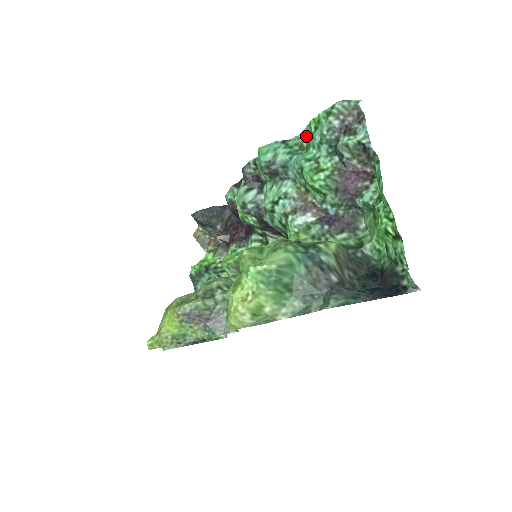
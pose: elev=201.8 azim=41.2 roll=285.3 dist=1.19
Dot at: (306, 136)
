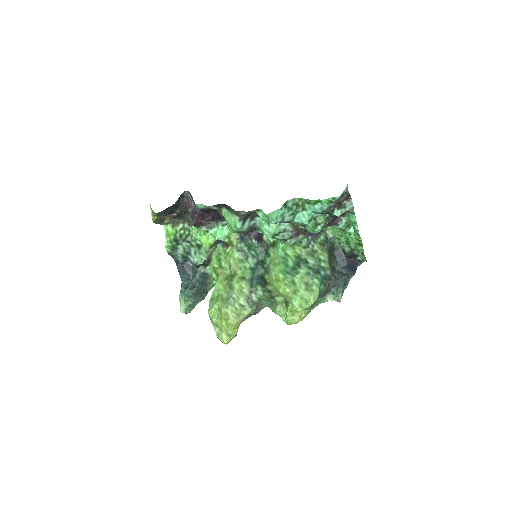
Dot at: (302, 201)
